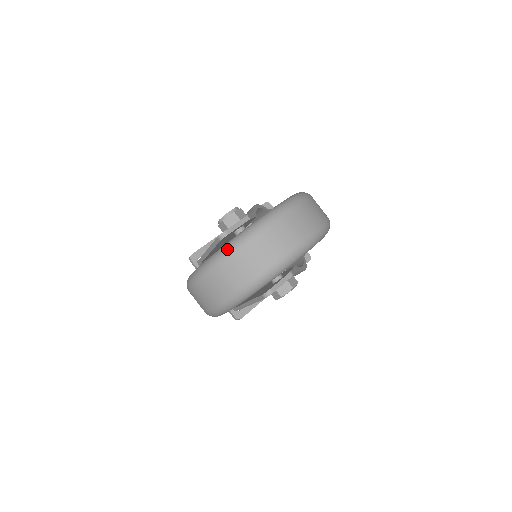
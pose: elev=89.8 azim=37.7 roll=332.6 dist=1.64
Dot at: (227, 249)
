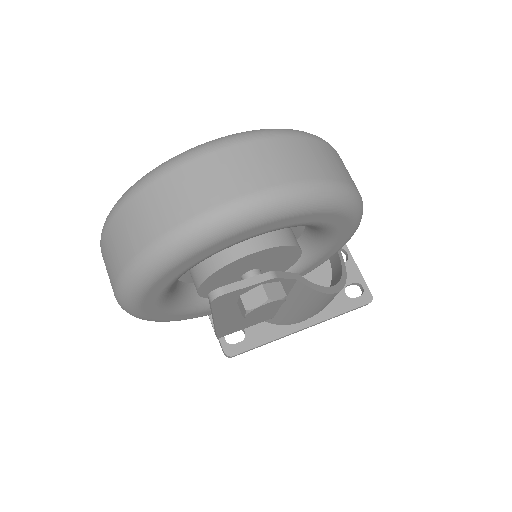
Dot at: (134, 184)
